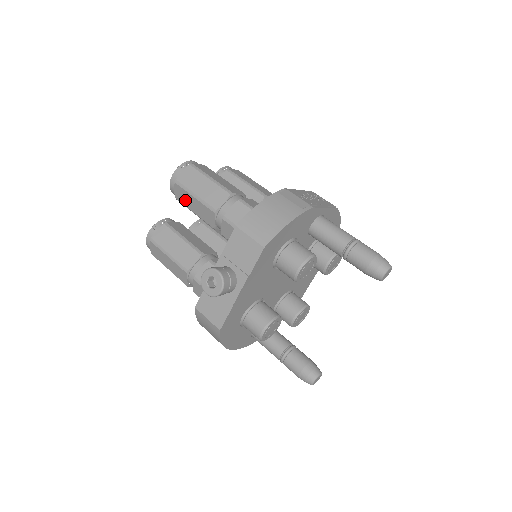
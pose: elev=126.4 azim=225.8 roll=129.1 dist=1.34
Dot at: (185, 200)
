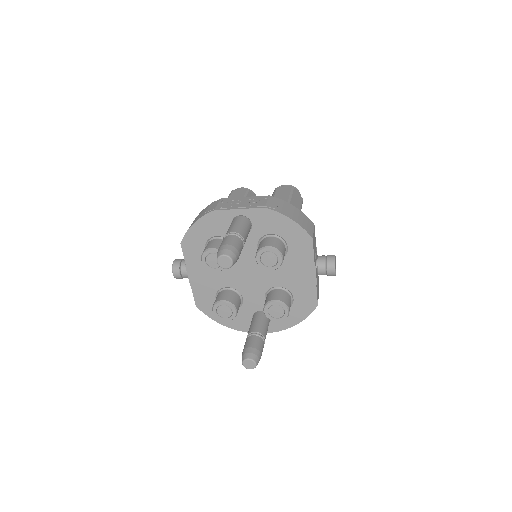
Dot at: occluded
